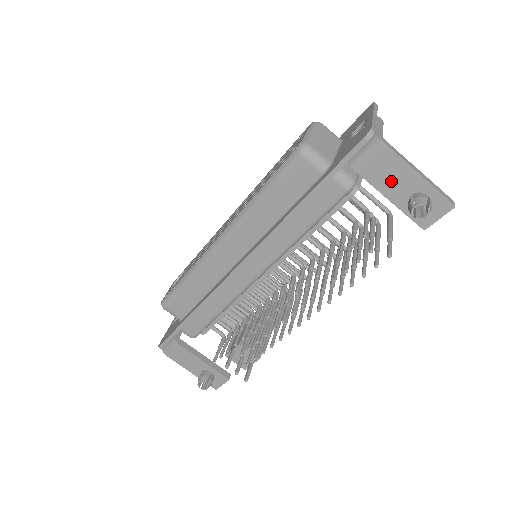
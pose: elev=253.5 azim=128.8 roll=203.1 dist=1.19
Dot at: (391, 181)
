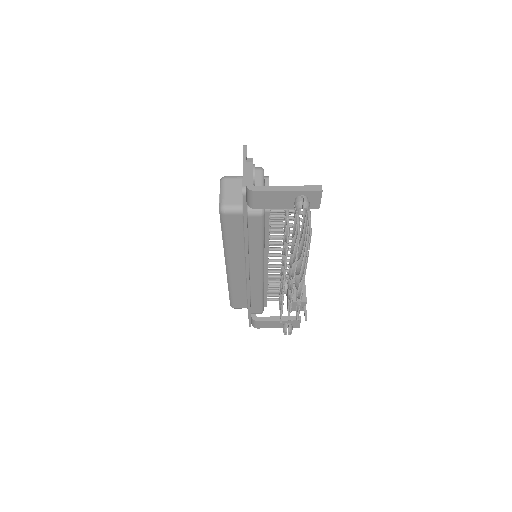
Dot at: (277, 202)
